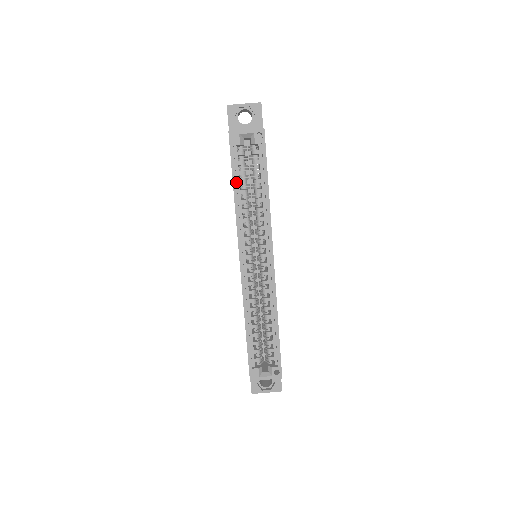
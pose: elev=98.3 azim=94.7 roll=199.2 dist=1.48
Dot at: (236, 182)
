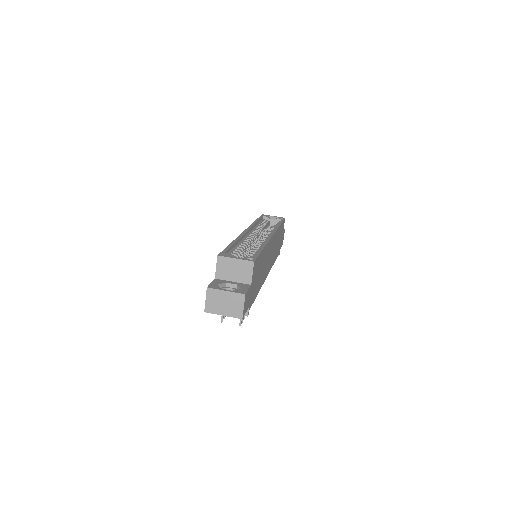
Dot at: (259, 220)
